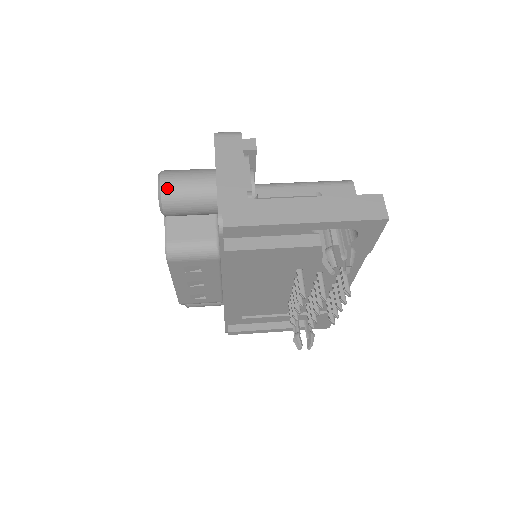
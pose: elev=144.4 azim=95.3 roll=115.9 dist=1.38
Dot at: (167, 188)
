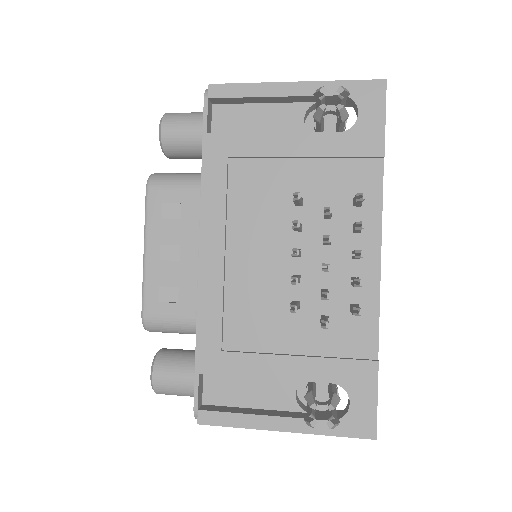
Dot at: (172, 113)
